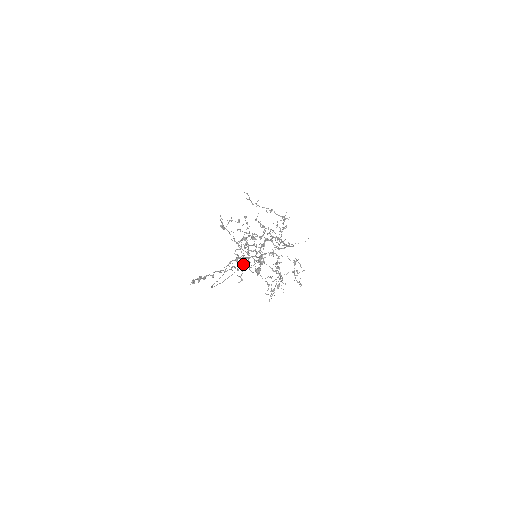
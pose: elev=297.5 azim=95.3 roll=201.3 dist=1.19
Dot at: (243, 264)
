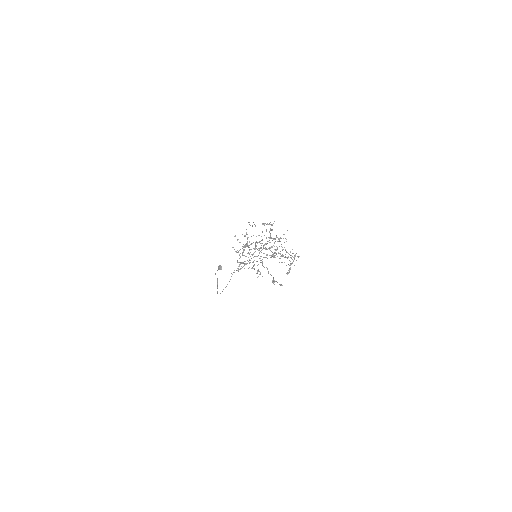
Dot at: occluded
